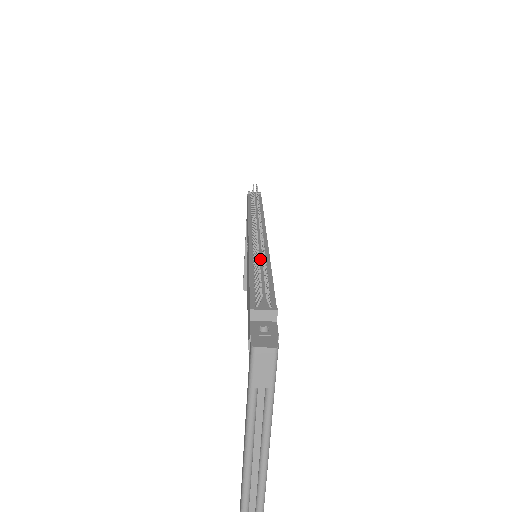
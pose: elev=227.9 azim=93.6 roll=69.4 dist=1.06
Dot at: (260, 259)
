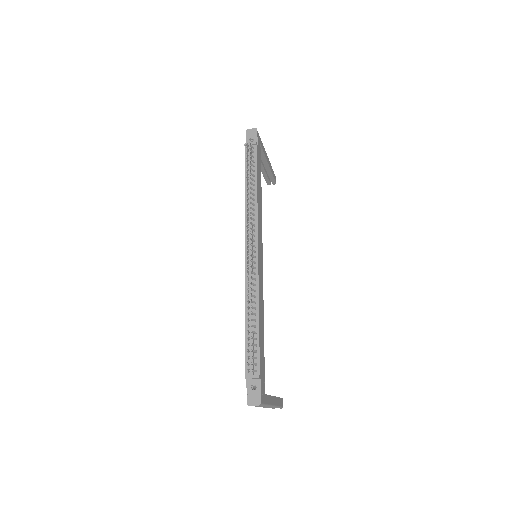
Dot at: occluded
